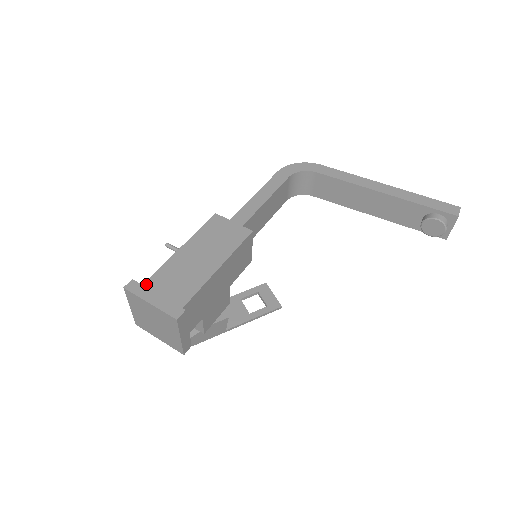
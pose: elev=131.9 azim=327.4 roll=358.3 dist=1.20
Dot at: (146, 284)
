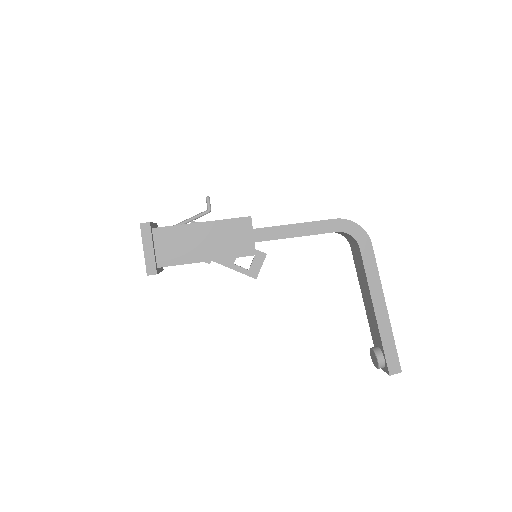
Dot at: (157, 230)
